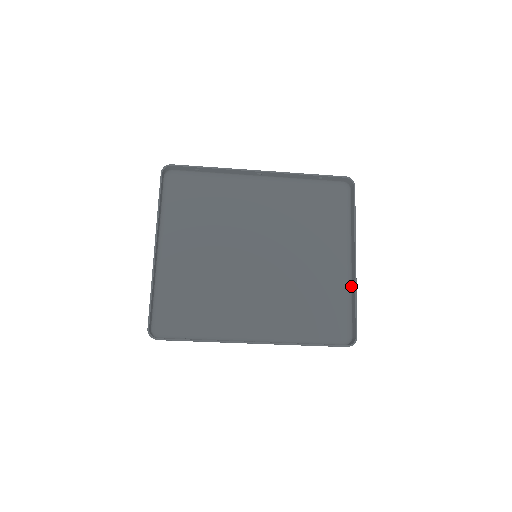
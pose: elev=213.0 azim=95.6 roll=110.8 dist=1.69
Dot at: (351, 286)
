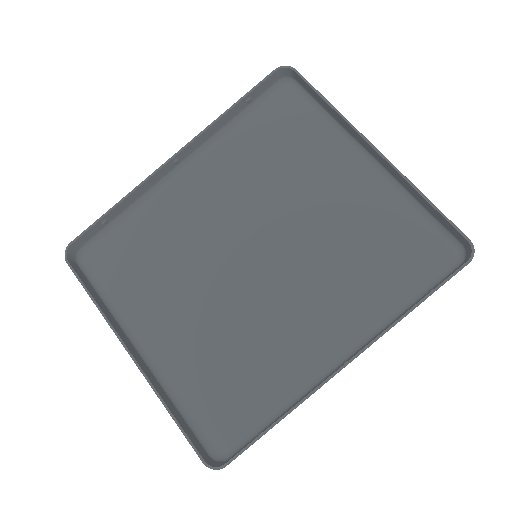
Dot at: (401, 186)
